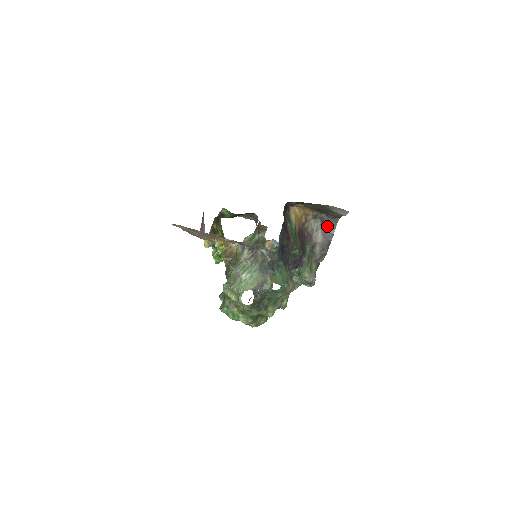
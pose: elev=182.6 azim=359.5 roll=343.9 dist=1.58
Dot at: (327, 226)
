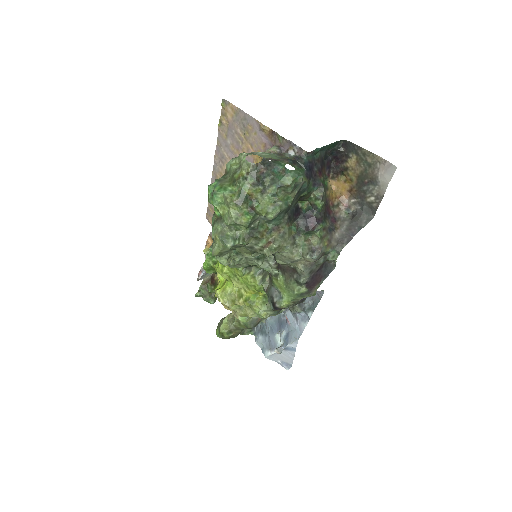
Dot at: (357, 219)
